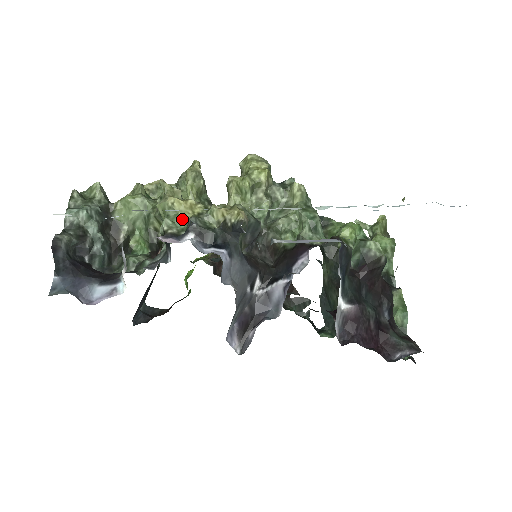
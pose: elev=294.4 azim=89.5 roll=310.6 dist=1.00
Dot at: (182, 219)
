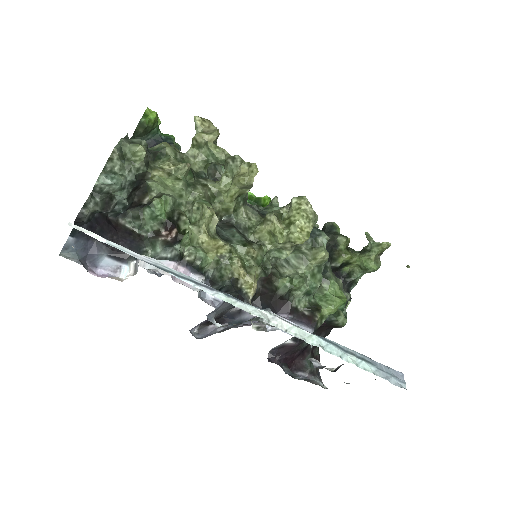
Dot at: (204, 252)
